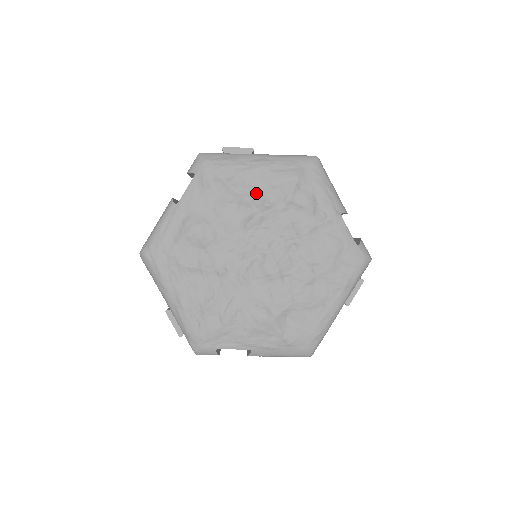
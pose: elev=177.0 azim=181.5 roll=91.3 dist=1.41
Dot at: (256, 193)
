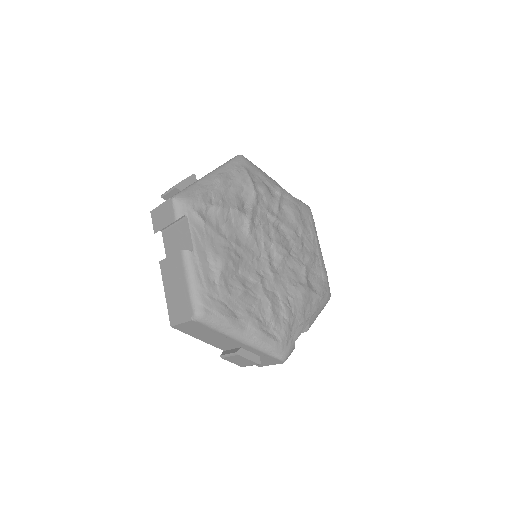
Dot at: (236, 202)
